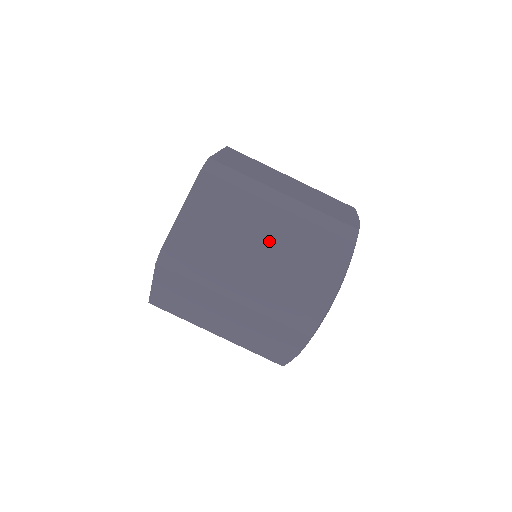
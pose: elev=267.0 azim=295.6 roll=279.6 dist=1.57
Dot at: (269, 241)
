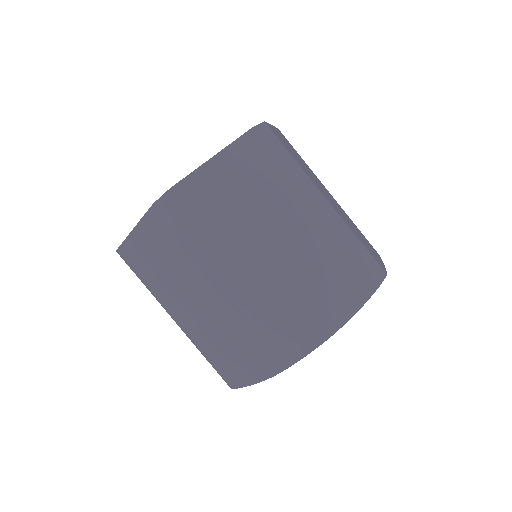
Dot at: (290, 239)
